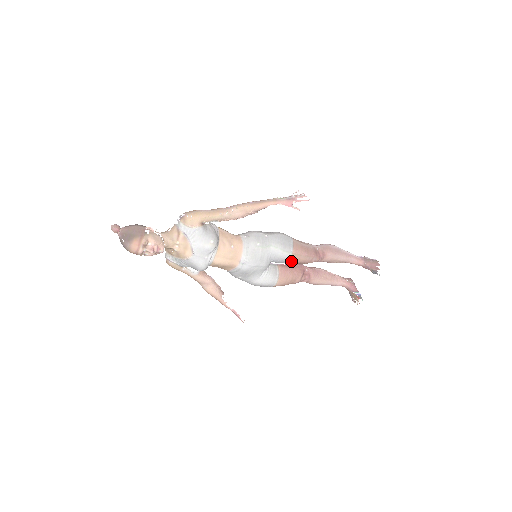
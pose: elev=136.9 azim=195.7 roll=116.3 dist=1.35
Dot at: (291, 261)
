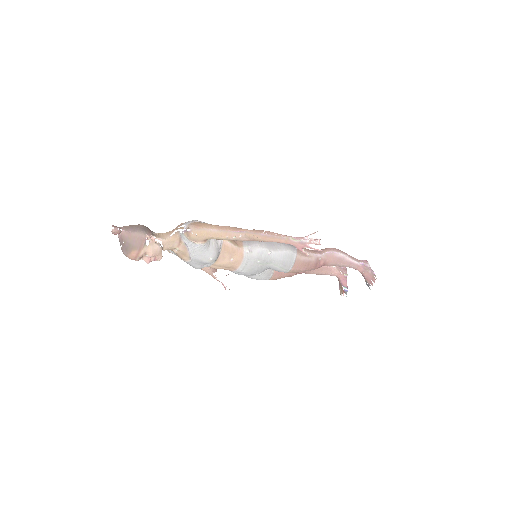
Dot at: (288, 272)
